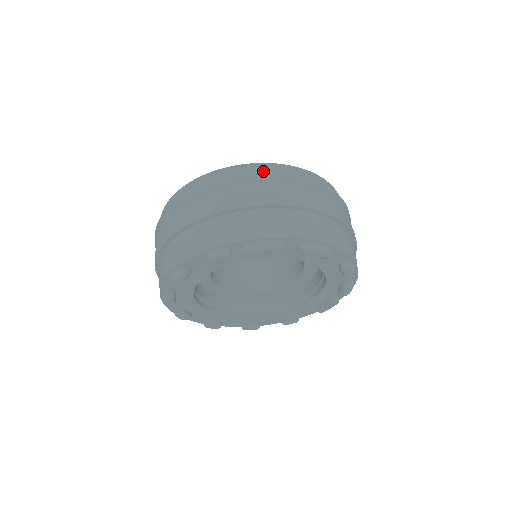
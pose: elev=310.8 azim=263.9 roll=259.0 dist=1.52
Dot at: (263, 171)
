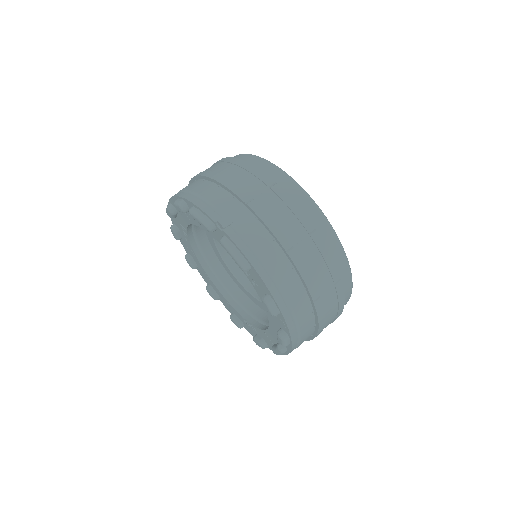
Dot at: (268, 171)
